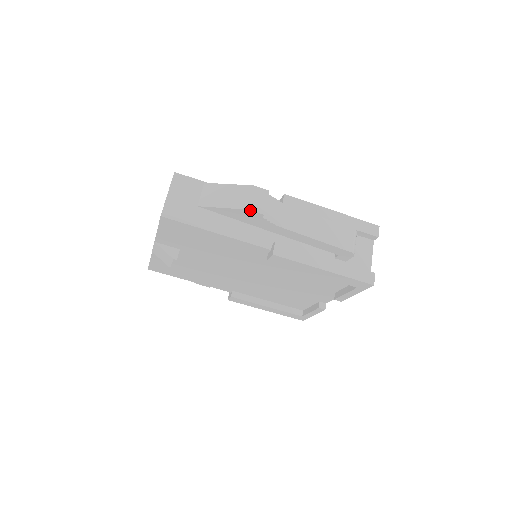
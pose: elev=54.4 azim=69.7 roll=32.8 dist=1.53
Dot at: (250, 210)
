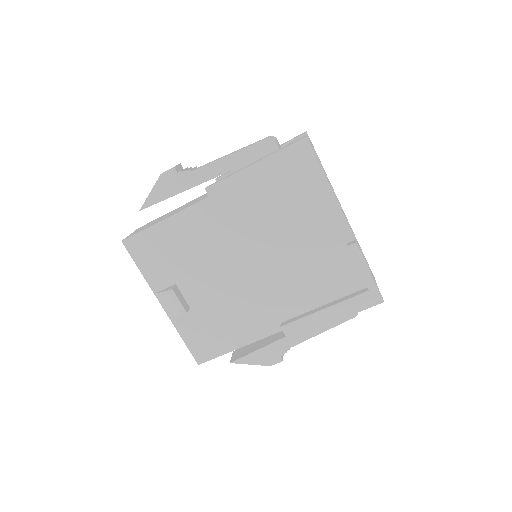
Dot at: (163, 173)
